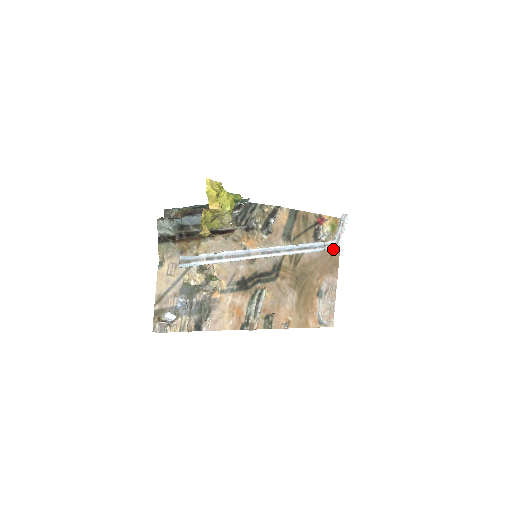
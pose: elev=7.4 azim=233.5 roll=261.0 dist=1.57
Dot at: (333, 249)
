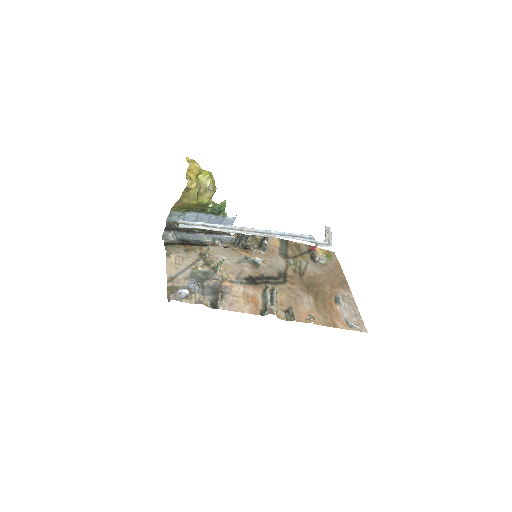
Dot at: (336, 271)
